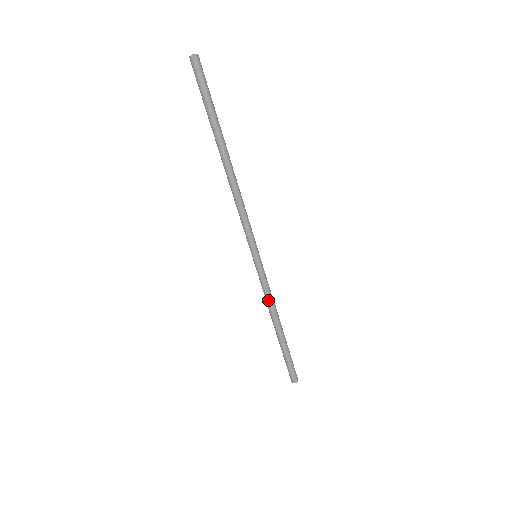
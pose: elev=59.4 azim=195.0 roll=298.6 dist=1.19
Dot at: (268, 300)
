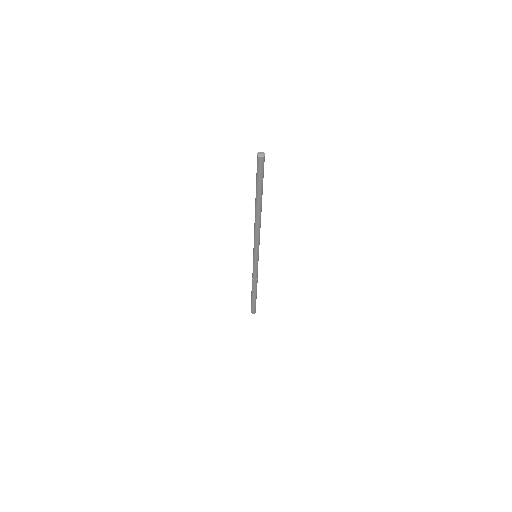
Dot at: (255, 277)
